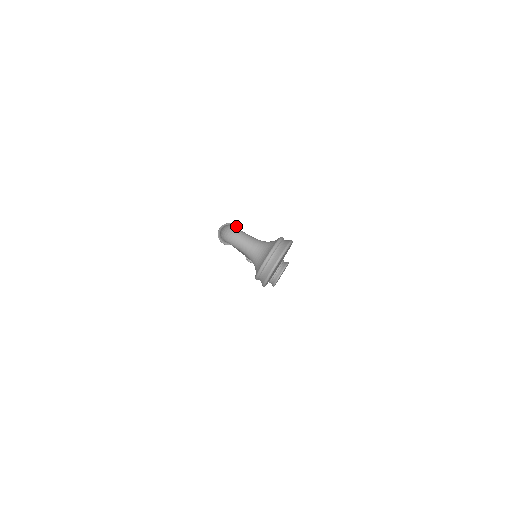
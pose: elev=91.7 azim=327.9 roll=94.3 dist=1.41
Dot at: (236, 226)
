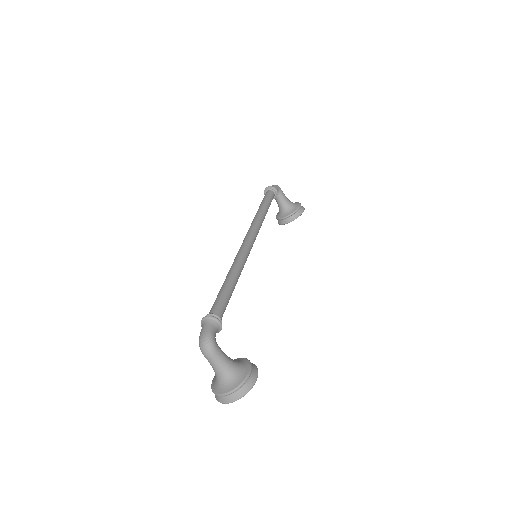
Dot at: (221, 324)
